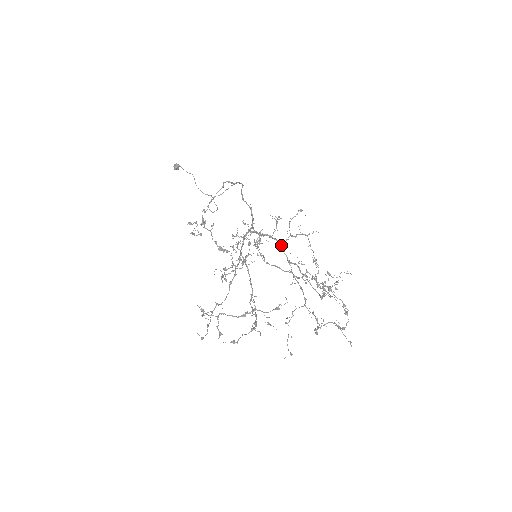
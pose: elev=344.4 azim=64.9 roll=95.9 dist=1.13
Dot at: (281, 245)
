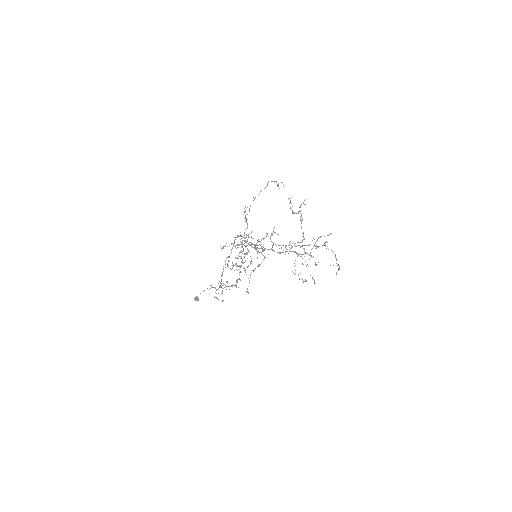
Dot at: (271, 249)
